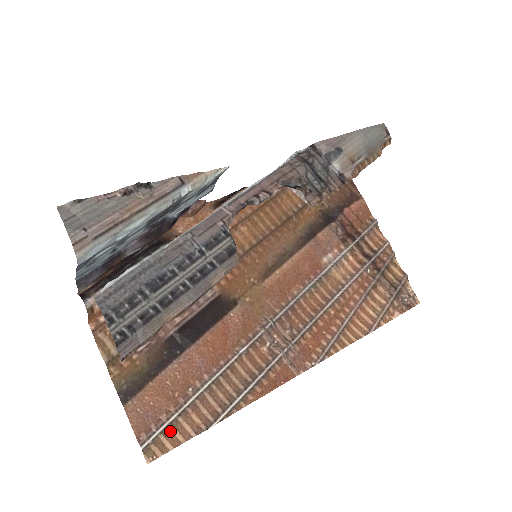
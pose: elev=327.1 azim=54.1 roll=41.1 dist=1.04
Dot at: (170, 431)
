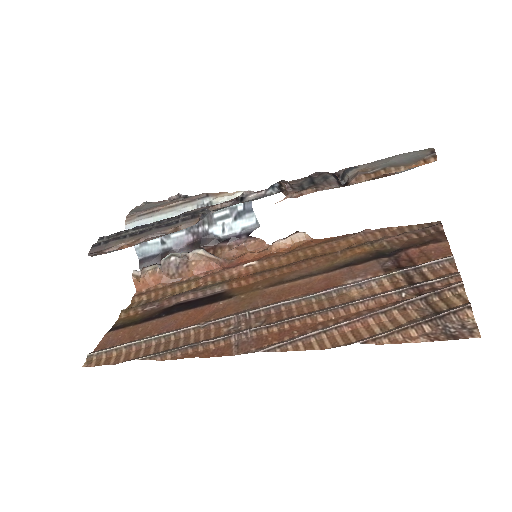
Dot at: (112, 355)
